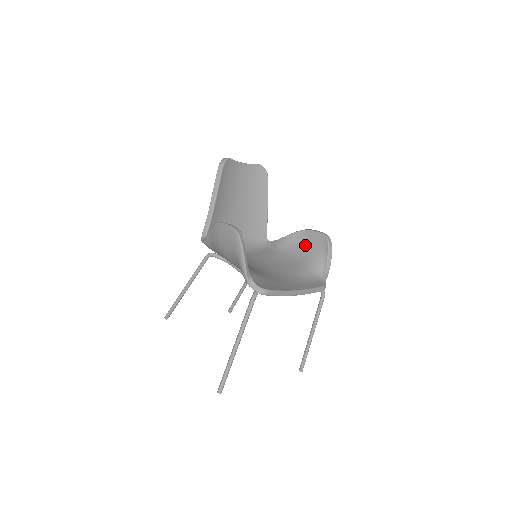
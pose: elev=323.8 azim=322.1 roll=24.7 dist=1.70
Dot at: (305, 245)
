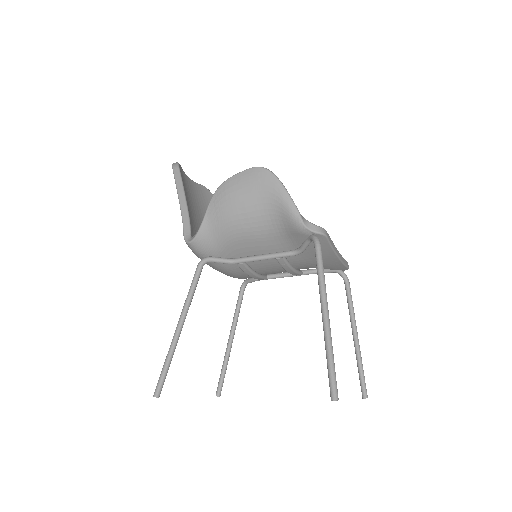
Dot at: occluded
